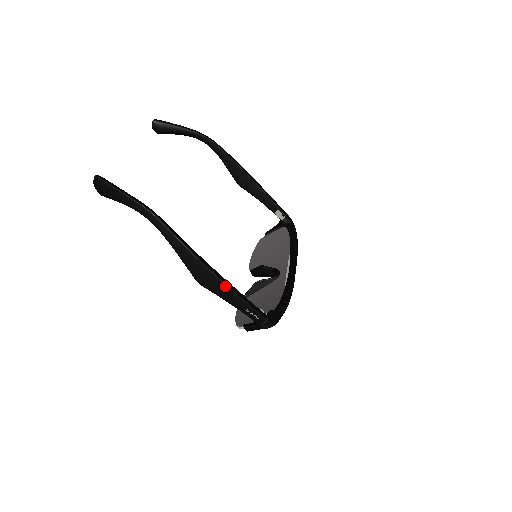
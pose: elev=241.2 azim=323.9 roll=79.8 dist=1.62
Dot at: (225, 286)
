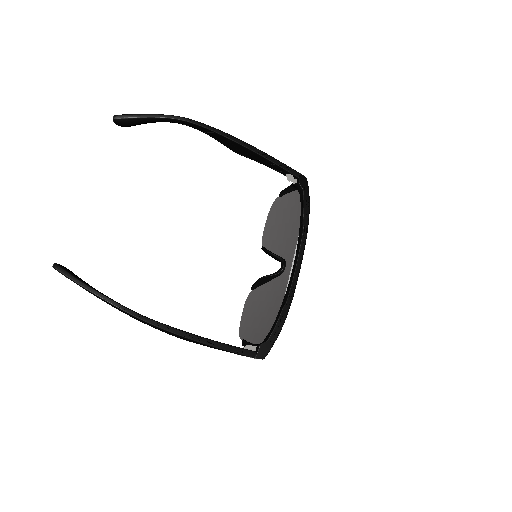
Dot at: (204, 344)
